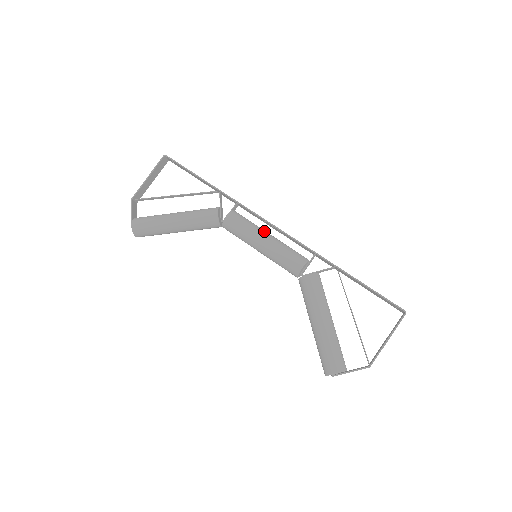
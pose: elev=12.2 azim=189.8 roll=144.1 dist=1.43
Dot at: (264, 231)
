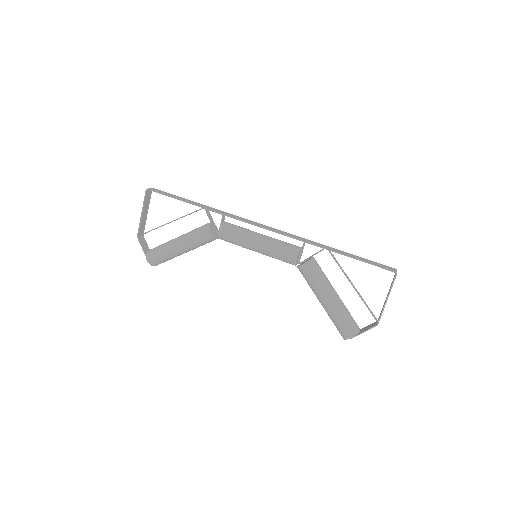
Dot at: (254, 234)
